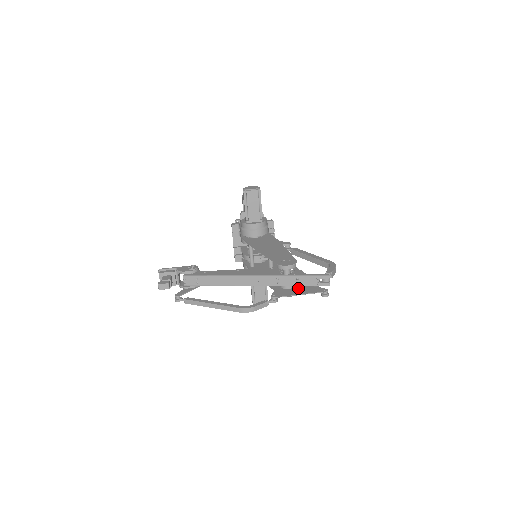
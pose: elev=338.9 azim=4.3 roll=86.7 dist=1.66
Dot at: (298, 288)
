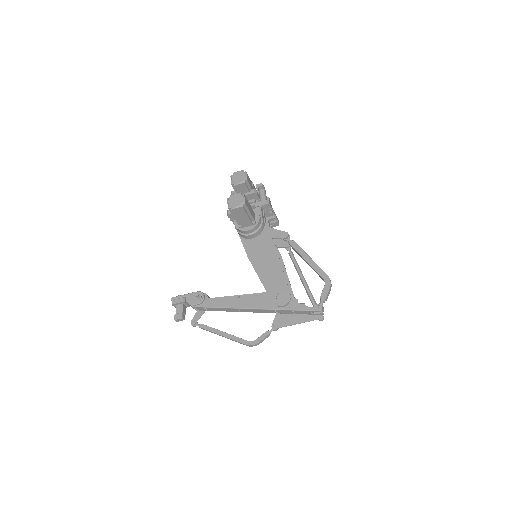
Dot at: occluded
